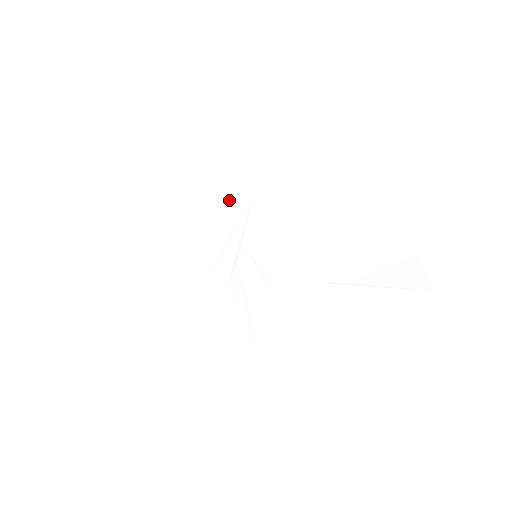
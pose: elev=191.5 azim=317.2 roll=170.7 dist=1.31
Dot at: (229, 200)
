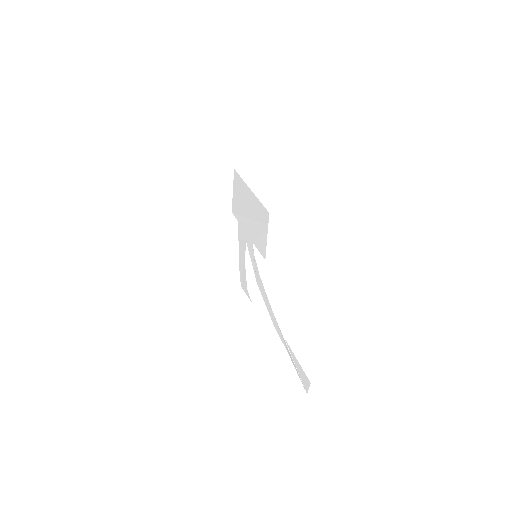
Dot at: (253, 200)
